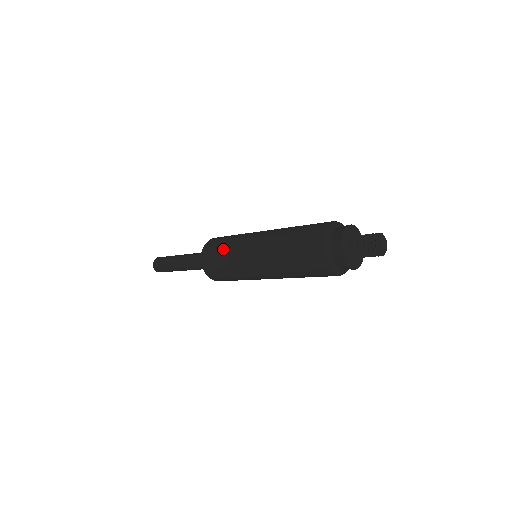
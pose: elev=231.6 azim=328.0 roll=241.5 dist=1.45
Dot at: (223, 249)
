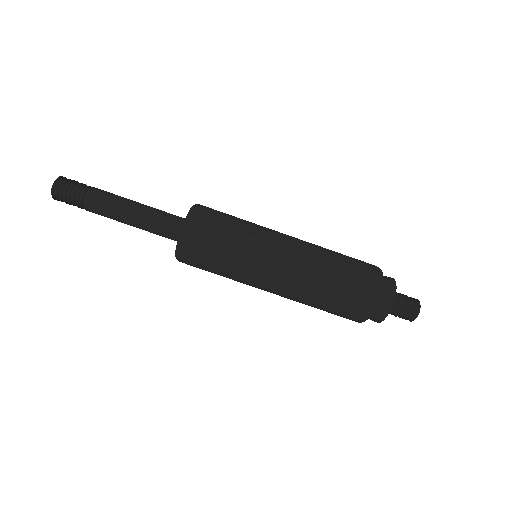
Dot at: (236, 221)
